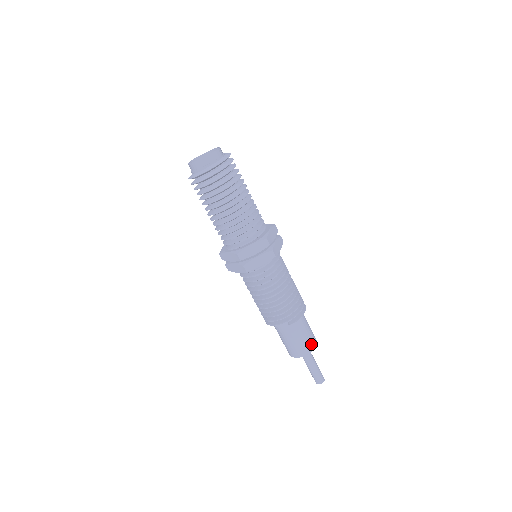
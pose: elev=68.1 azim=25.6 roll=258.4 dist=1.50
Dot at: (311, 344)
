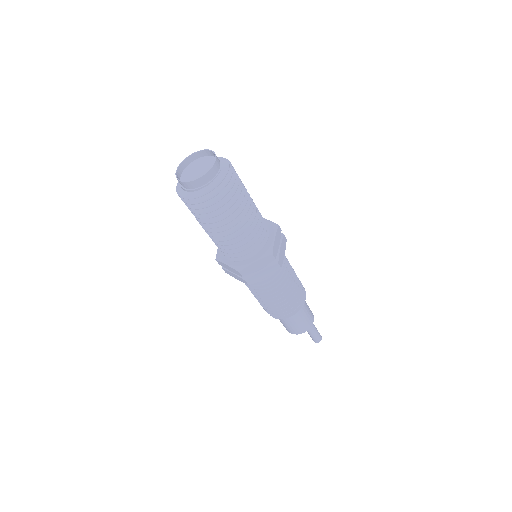
Dot at: (295, 331)
